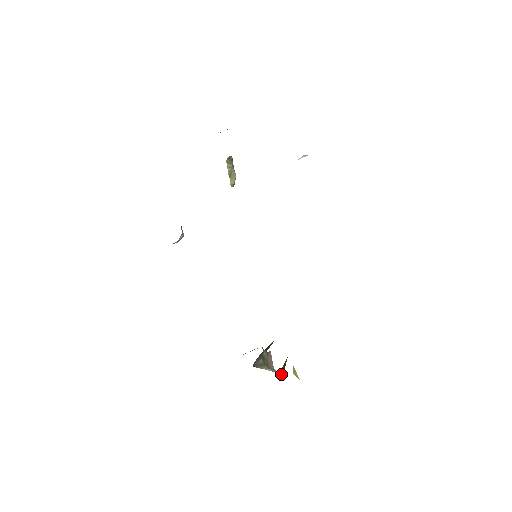
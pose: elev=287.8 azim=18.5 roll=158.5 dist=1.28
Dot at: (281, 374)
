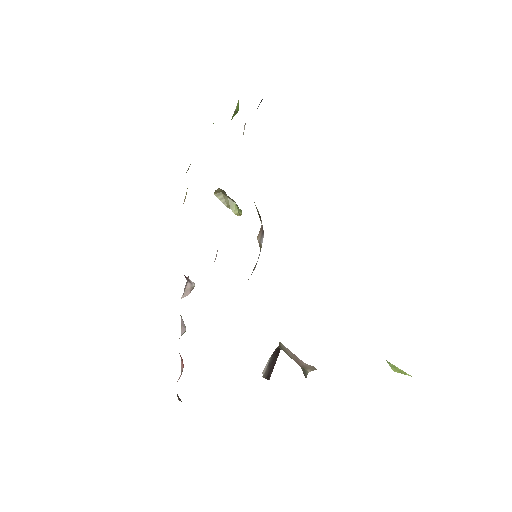
Dot at: occluded
